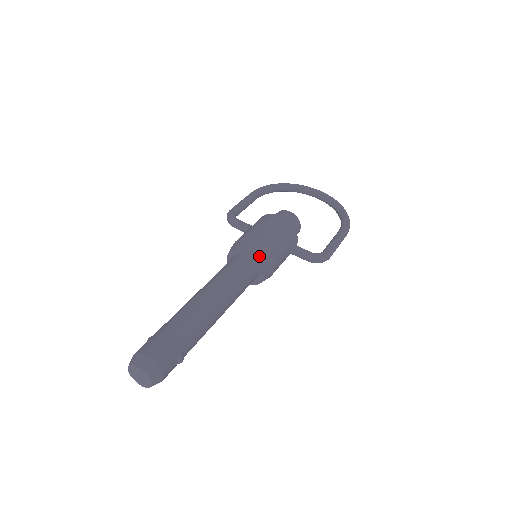
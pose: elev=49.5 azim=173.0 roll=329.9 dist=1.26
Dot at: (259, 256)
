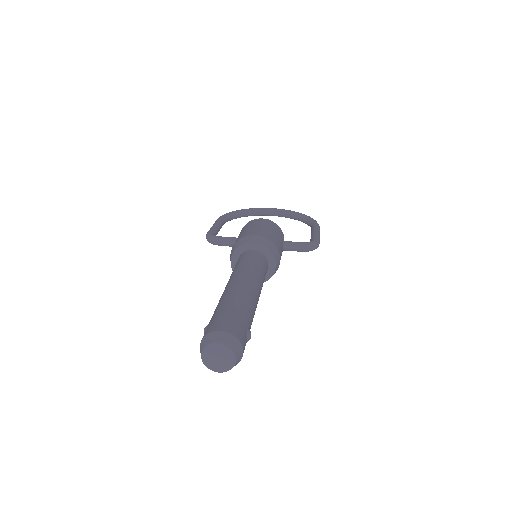
Dot at: (266, 246)
